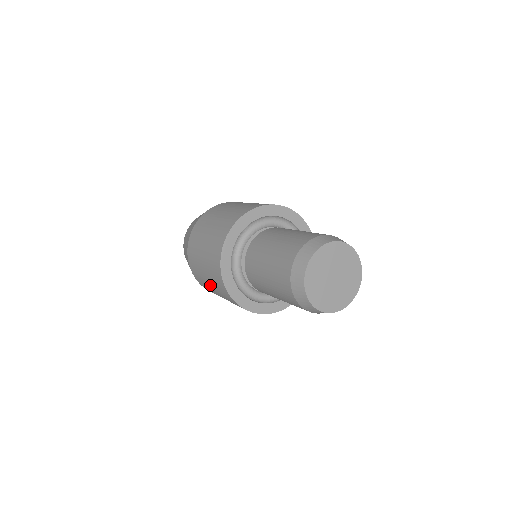
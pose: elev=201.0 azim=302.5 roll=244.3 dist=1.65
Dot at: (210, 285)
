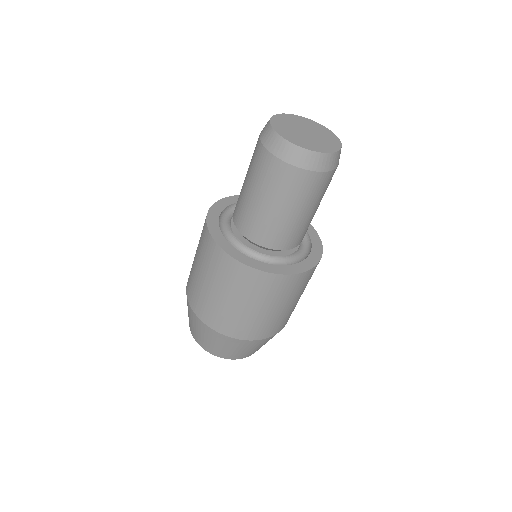
Dot at: (214, 291)
